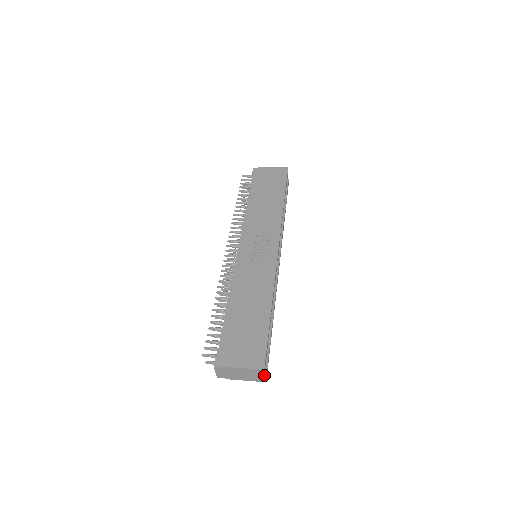
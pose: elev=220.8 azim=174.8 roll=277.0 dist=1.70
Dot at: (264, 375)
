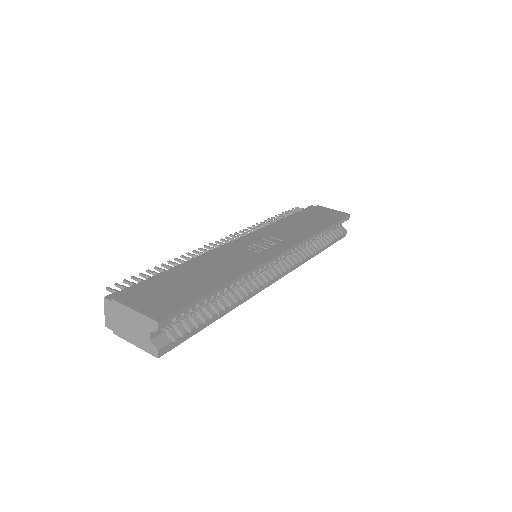
Dot at: (160, 345)
